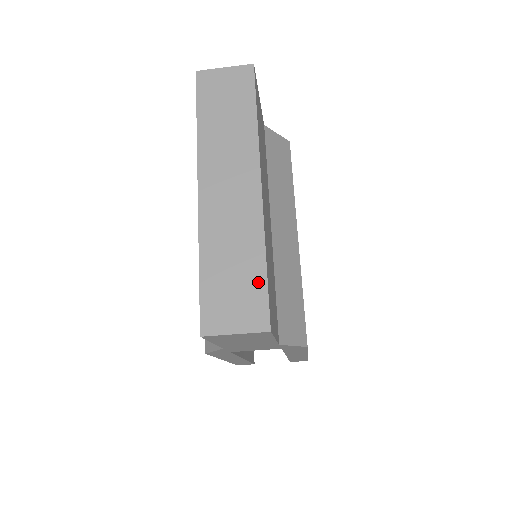
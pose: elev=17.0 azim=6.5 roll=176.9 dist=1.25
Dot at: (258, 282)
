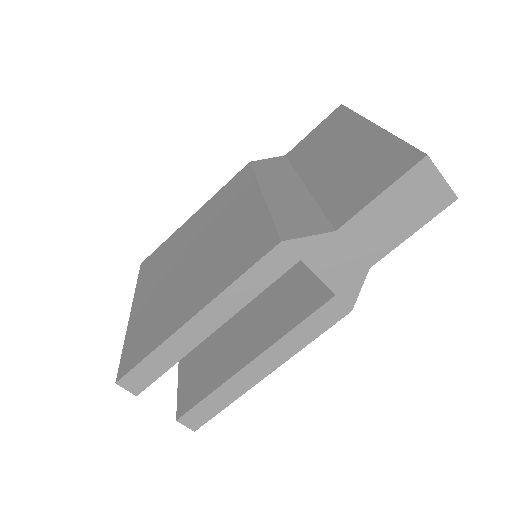
Dot at: occluded
